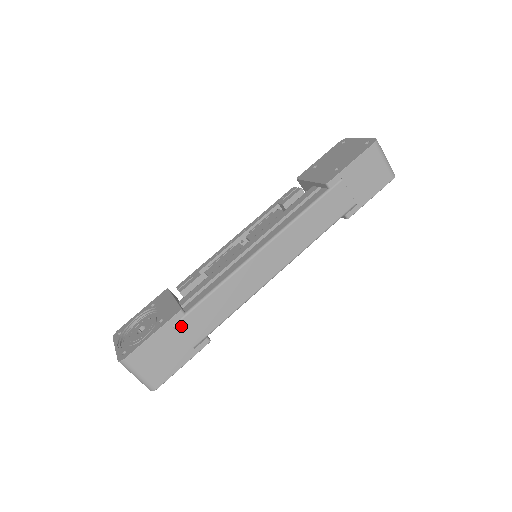
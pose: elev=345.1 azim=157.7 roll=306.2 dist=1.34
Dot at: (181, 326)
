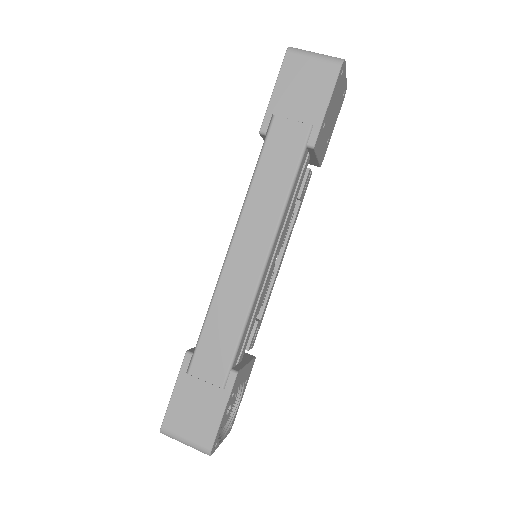
Dot at: (196, 369)
